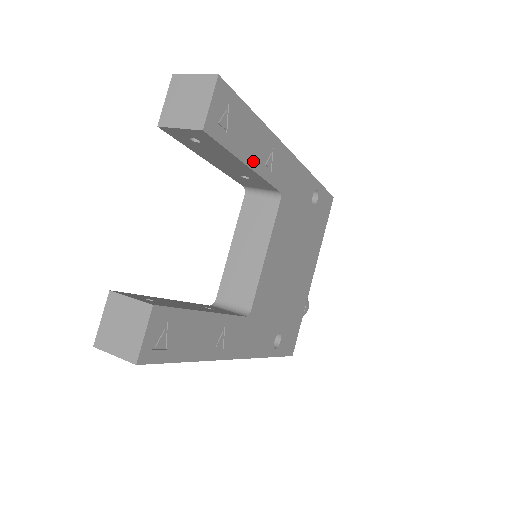
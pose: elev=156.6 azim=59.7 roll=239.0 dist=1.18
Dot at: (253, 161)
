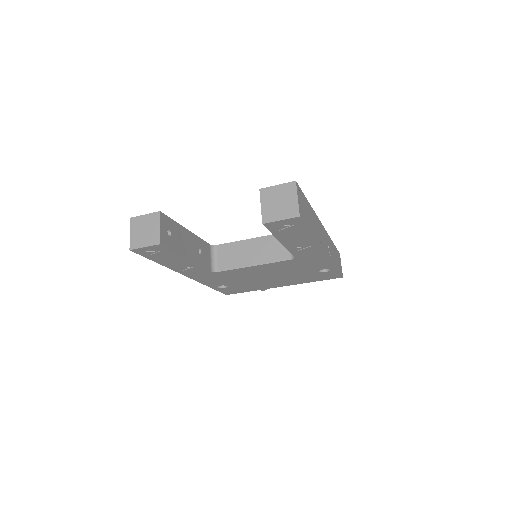
Dot at: (288, 243)
